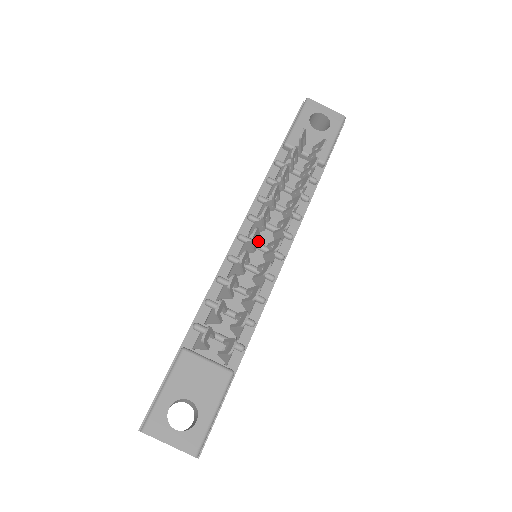
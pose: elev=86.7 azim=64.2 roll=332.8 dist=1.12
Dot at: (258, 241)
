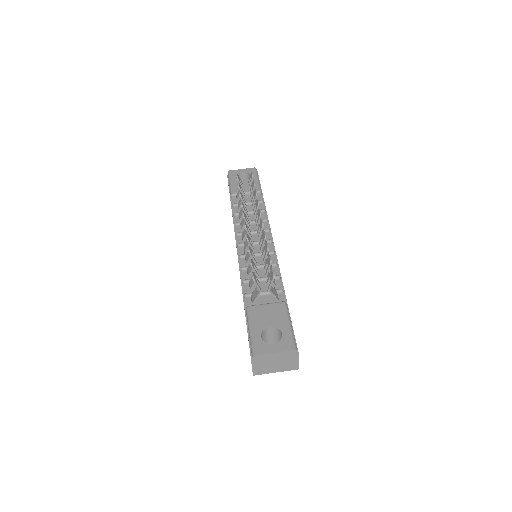
Dot at: occluded
